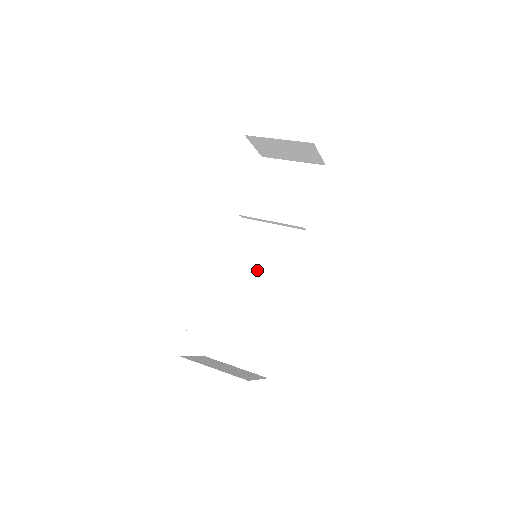
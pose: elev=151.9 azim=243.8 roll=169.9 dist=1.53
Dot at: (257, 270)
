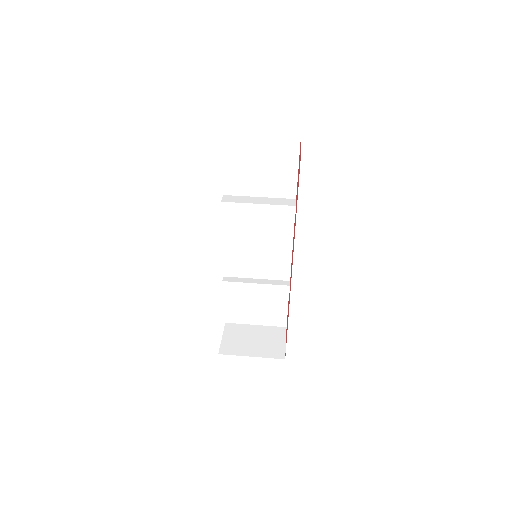
Dot at: (254, 255)
